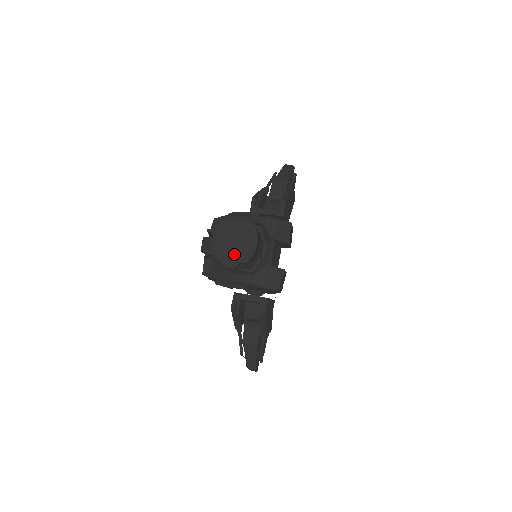
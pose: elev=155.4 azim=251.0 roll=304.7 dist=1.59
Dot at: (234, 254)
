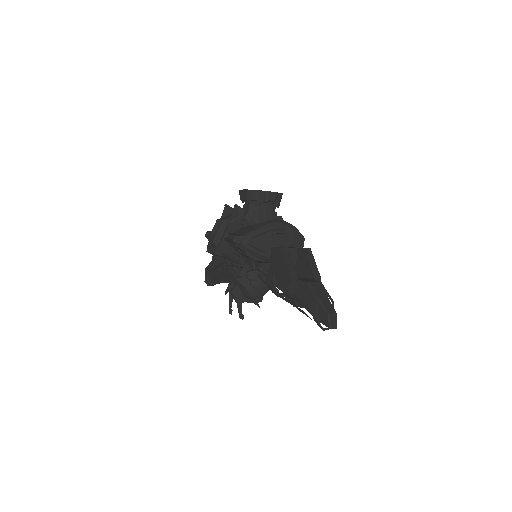
Dot at: occluded
